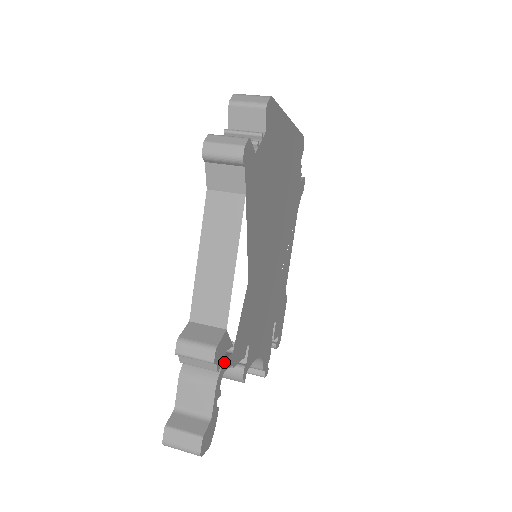
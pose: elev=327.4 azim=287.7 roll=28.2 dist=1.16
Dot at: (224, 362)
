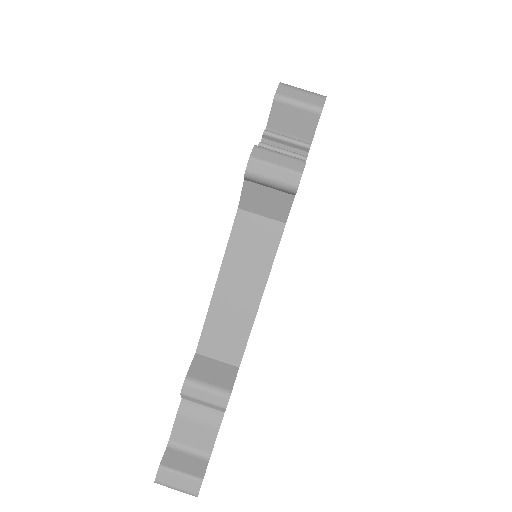
Dot at: occluded
